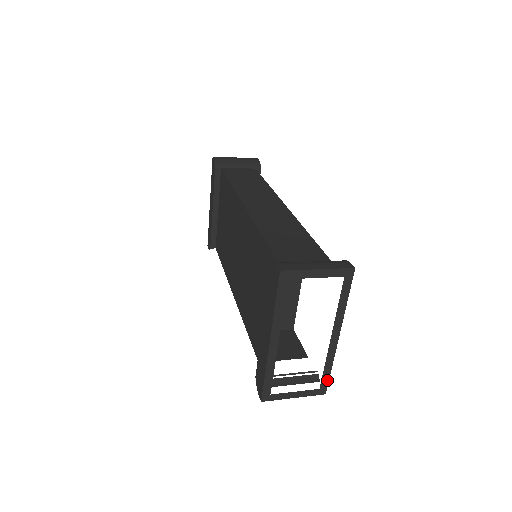
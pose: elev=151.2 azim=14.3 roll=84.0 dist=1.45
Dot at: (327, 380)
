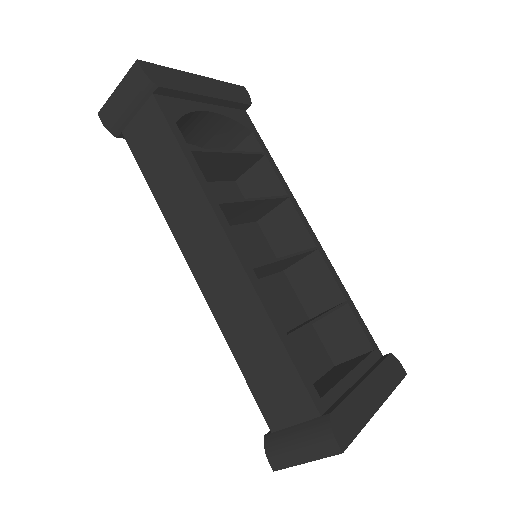
Dot at: (399, 382)
